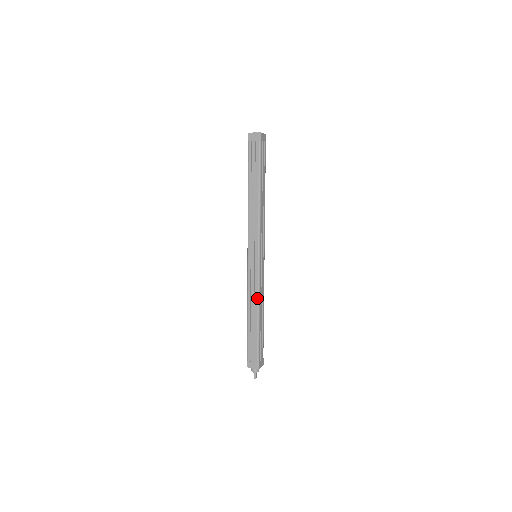
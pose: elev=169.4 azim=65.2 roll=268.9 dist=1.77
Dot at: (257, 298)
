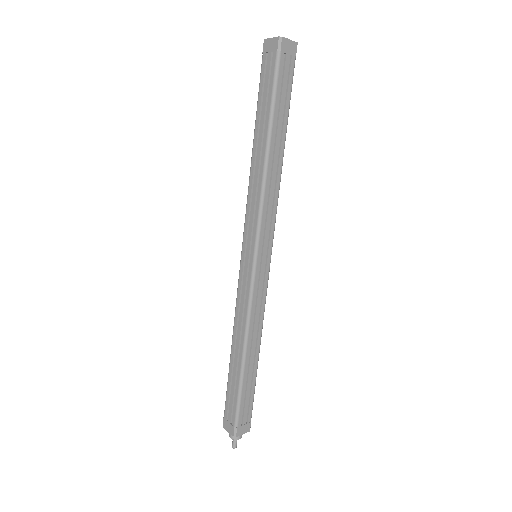
Dot at: (245, 325)
